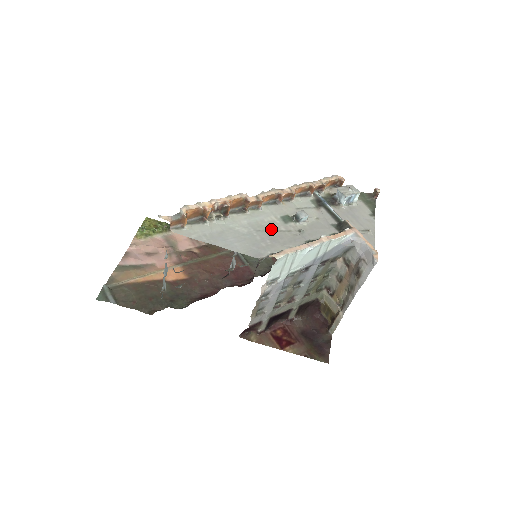
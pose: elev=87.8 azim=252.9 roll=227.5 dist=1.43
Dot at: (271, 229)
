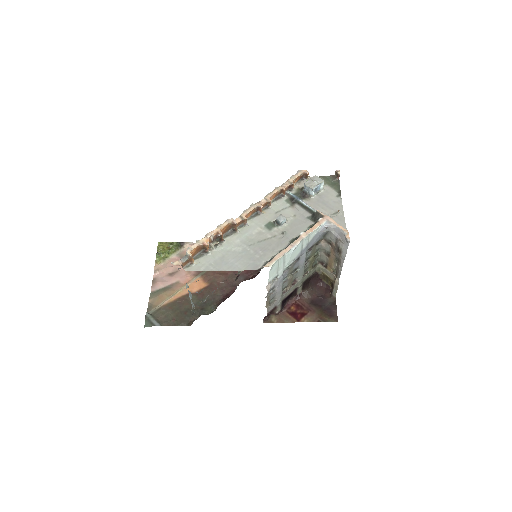
Dot at: (260, 240)
